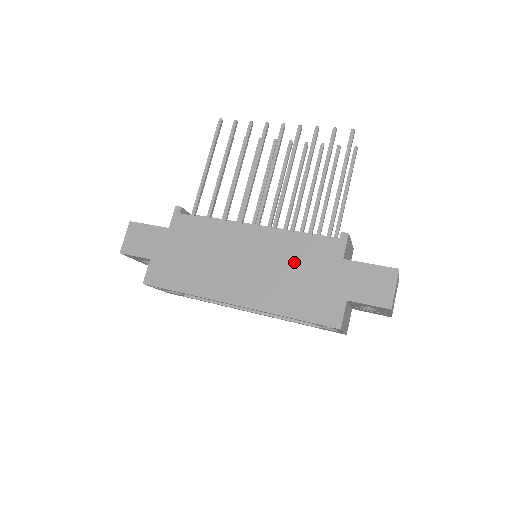
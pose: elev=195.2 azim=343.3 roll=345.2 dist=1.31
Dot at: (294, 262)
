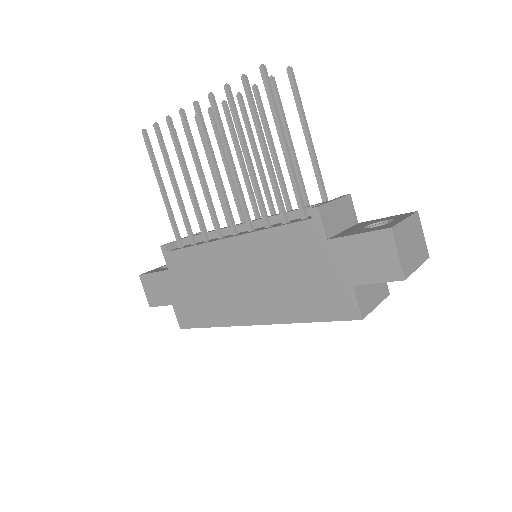
Dot at: (283, 262)
